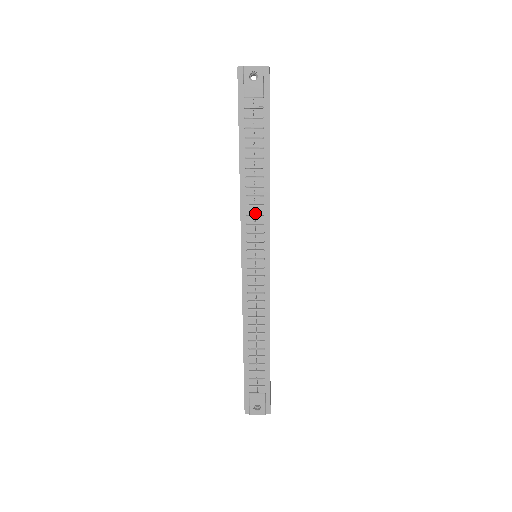
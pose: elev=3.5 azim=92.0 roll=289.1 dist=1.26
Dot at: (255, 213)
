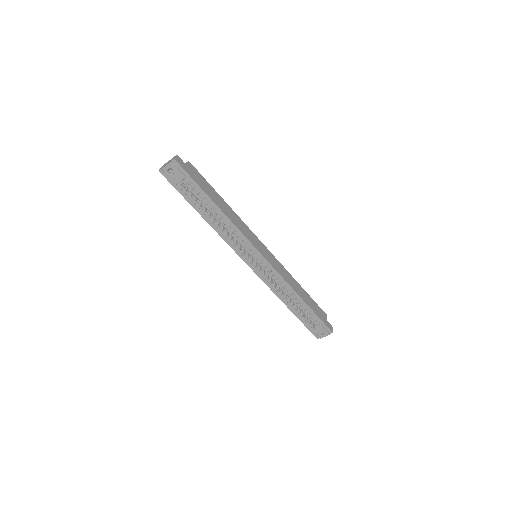
Dot at: (234, 238)
